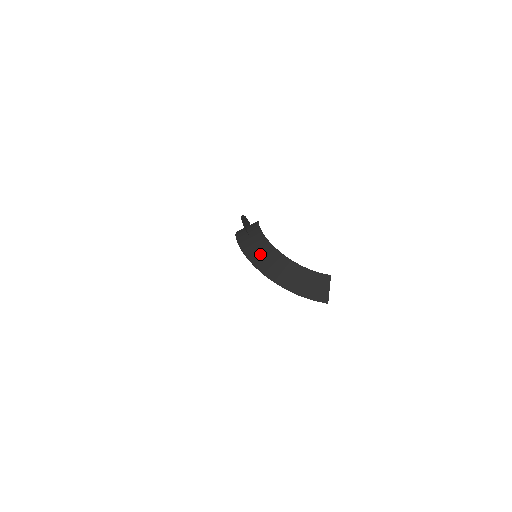
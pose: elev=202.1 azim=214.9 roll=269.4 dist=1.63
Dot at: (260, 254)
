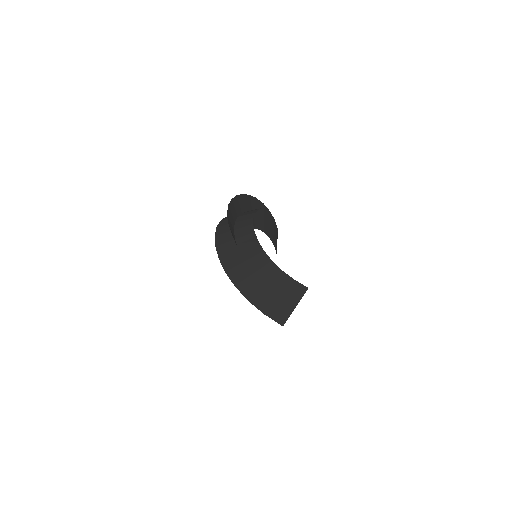
Dot at: occluded
